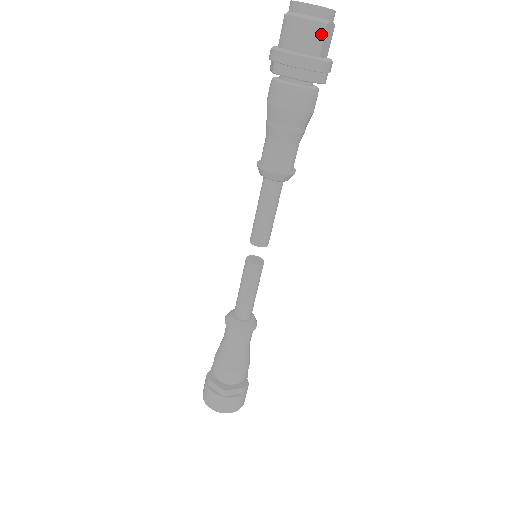
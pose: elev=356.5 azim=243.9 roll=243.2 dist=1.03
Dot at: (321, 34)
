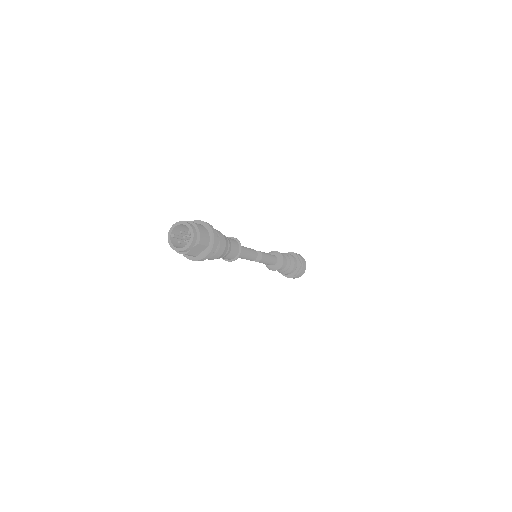
Dot at: (188, 255)
